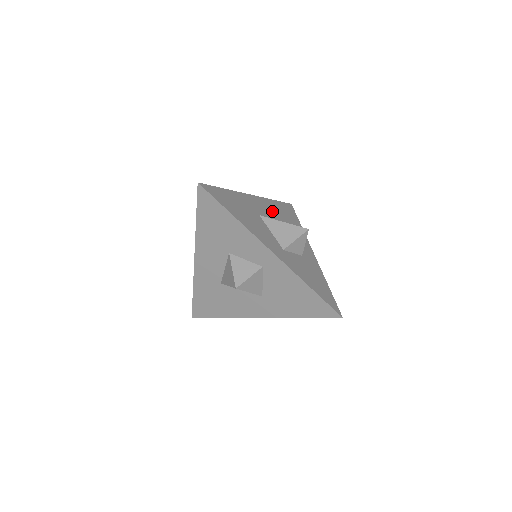
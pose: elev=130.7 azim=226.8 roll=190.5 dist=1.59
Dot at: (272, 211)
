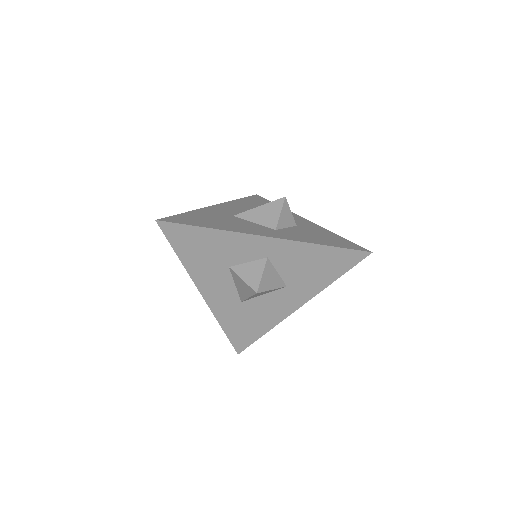
Dot at: (243, 207)
